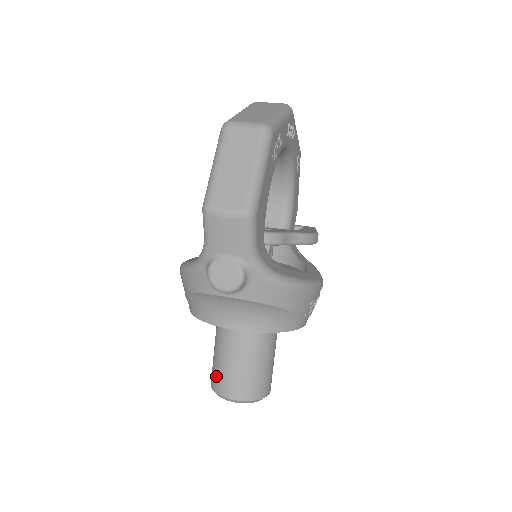
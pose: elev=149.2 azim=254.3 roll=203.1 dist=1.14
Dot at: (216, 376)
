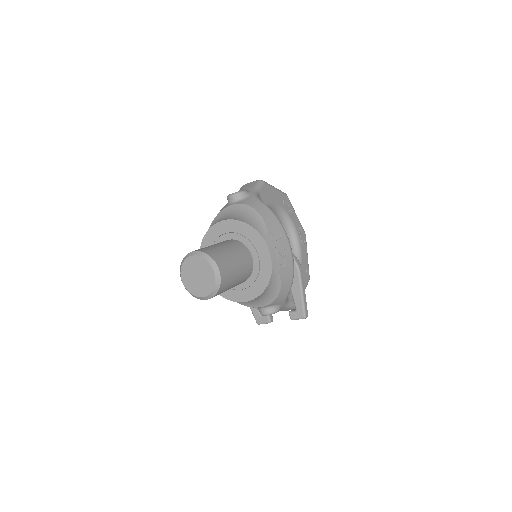
Dot at: occluded
